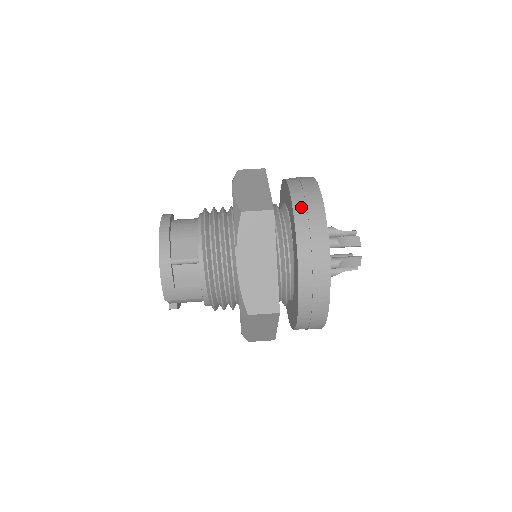
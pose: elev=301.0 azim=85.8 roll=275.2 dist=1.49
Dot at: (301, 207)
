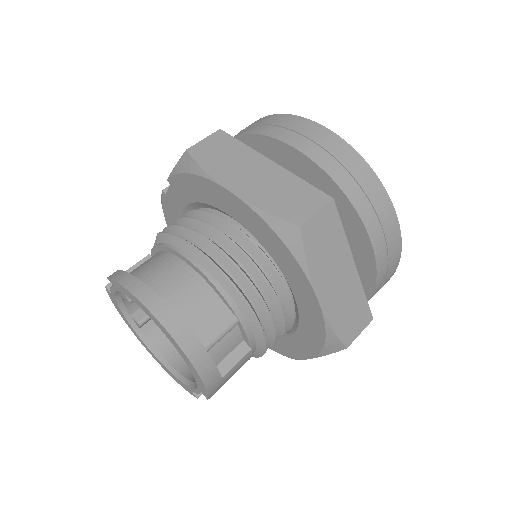
Dot at: (340, 172)
